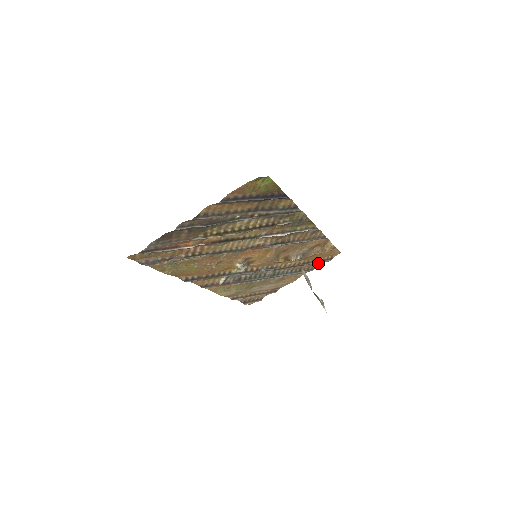
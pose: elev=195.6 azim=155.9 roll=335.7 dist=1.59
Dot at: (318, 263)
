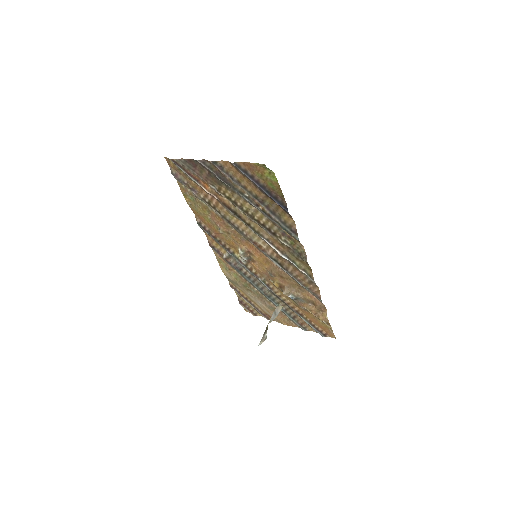
Dot at: occluded
